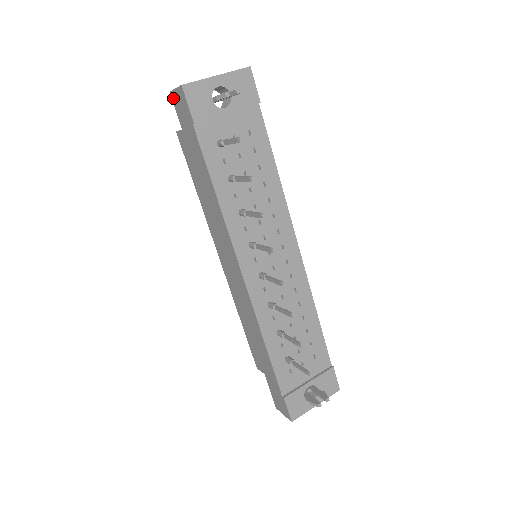
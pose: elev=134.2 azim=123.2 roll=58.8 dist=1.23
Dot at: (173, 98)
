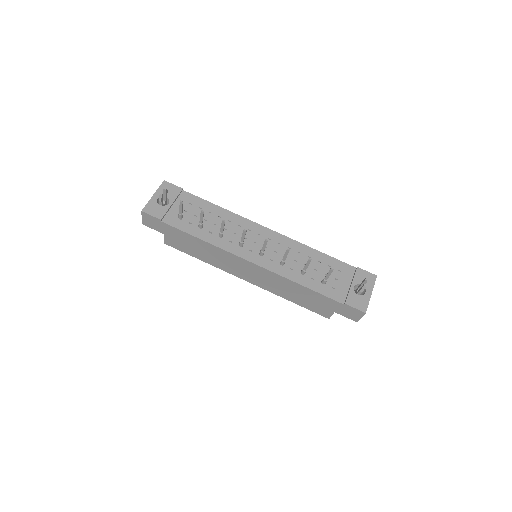
Dot at: (146, 224)
